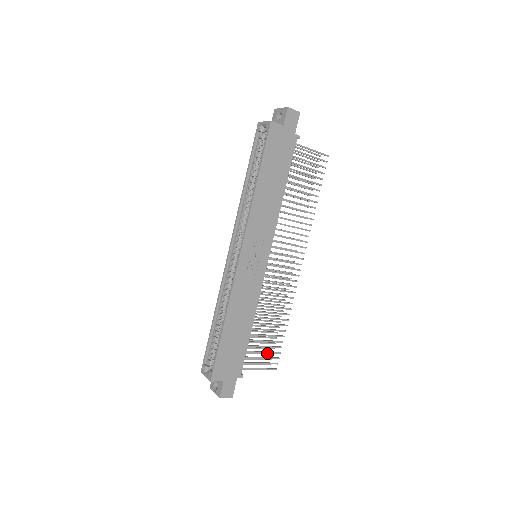
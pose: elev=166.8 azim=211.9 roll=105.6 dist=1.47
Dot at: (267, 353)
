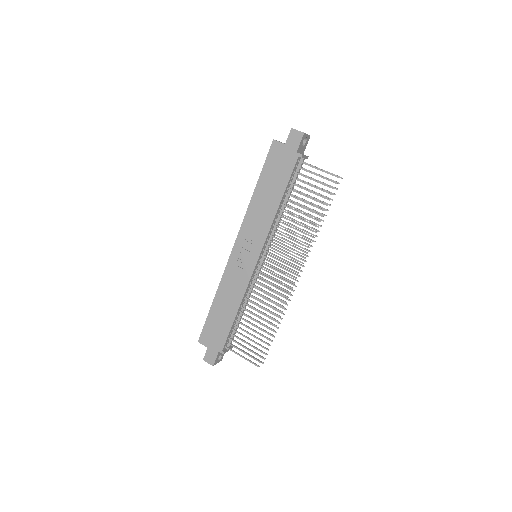
Dot at: occluded
